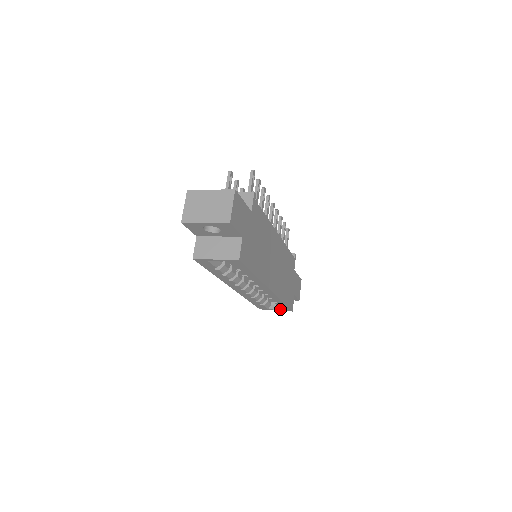
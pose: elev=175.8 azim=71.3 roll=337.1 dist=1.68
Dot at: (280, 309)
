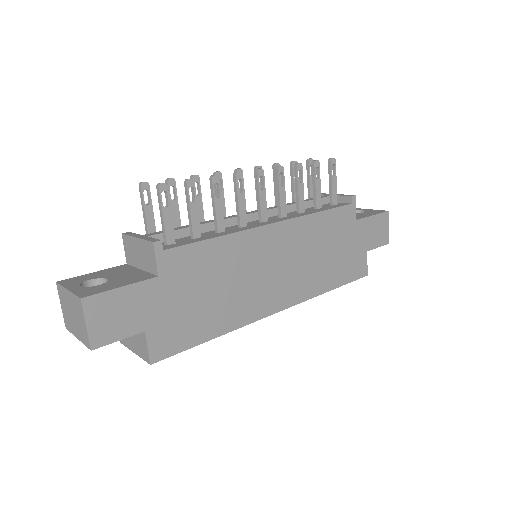
Dot at: occluded
